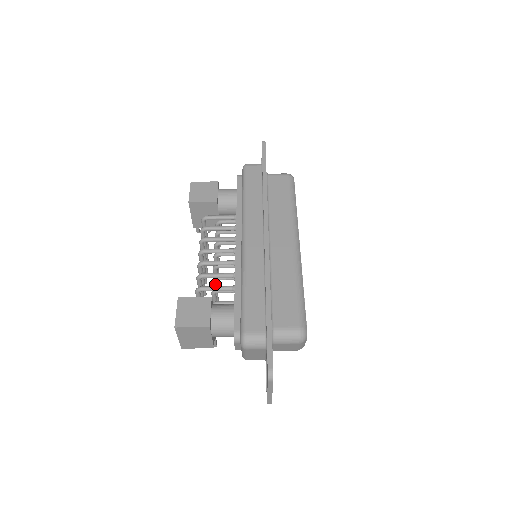
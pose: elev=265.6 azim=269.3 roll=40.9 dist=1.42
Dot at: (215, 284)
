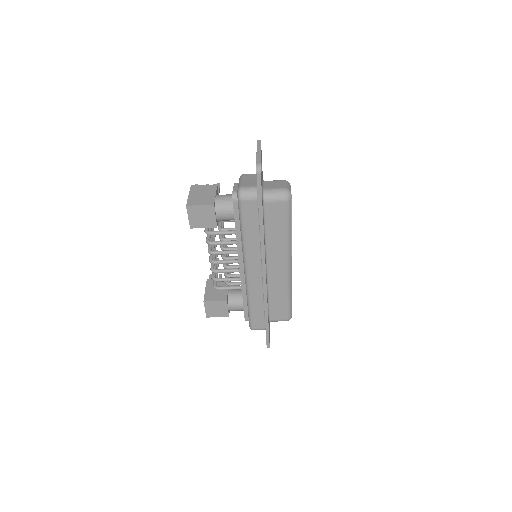
Dot at: occluded
